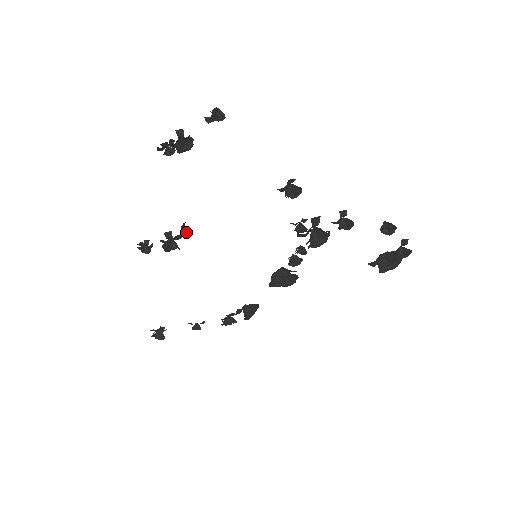
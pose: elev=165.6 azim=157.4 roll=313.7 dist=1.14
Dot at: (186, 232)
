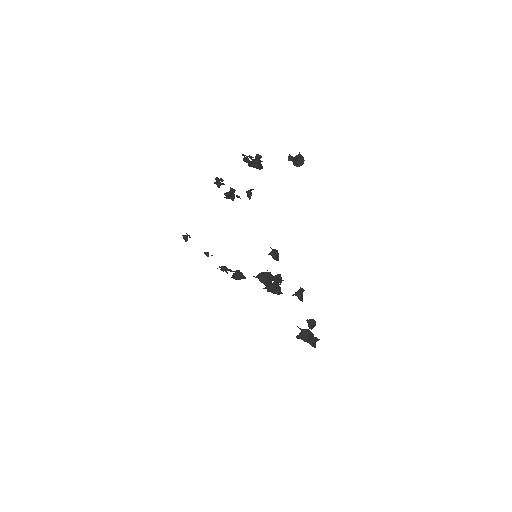
Dot at: (248, 196)
